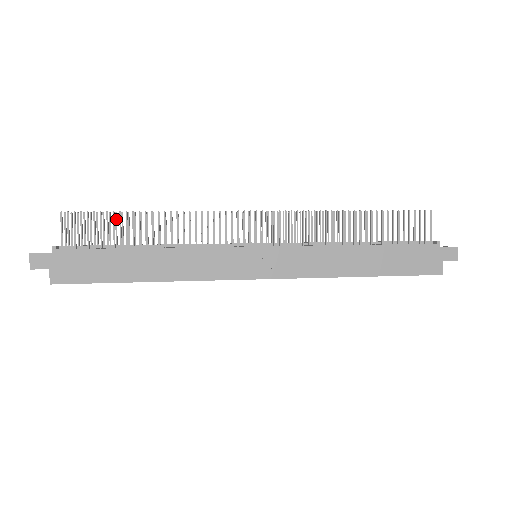
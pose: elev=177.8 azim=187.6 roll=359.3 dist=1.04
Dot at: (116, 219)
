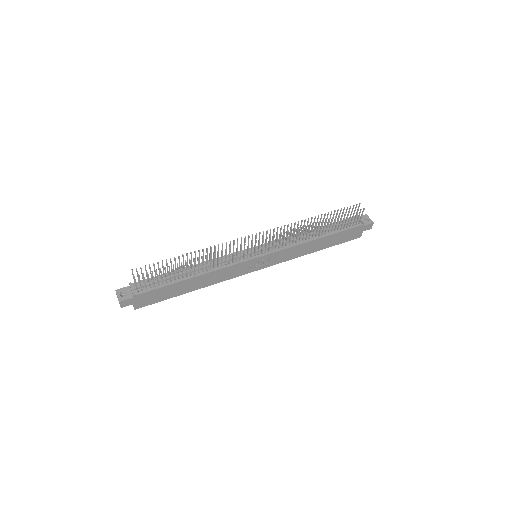
Dot at: (167, 263)
